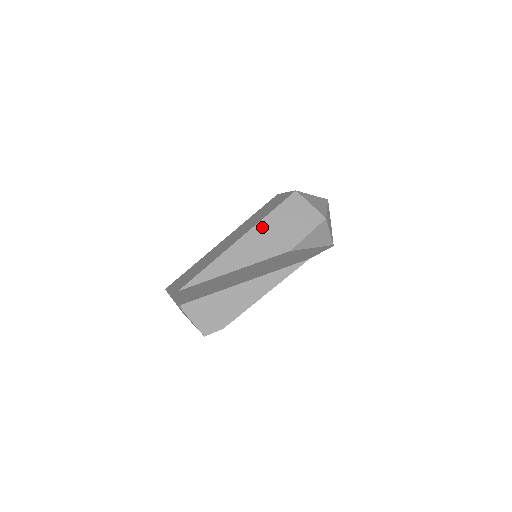
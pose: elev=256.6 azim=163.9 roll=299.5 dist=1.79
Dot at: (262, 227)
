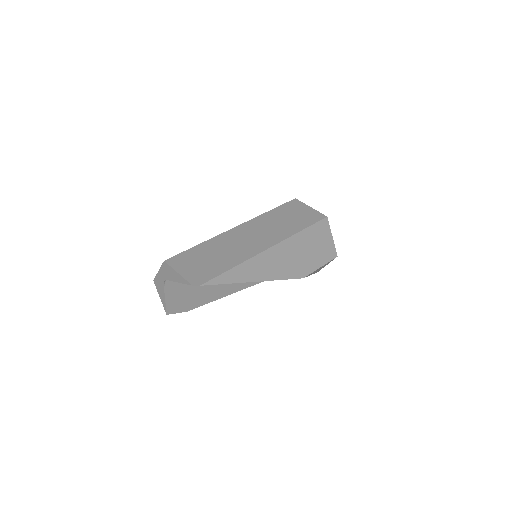
Dot at: (291, 243)
